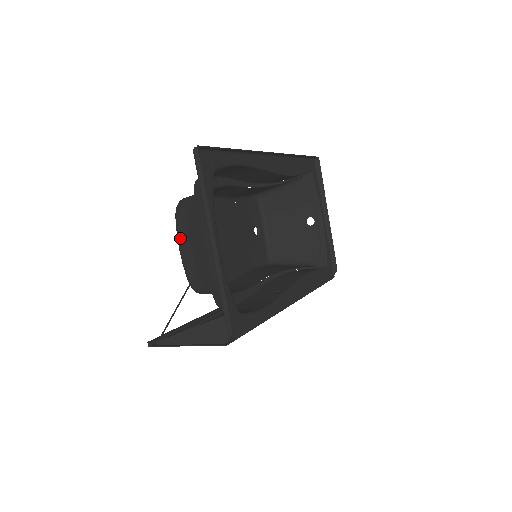
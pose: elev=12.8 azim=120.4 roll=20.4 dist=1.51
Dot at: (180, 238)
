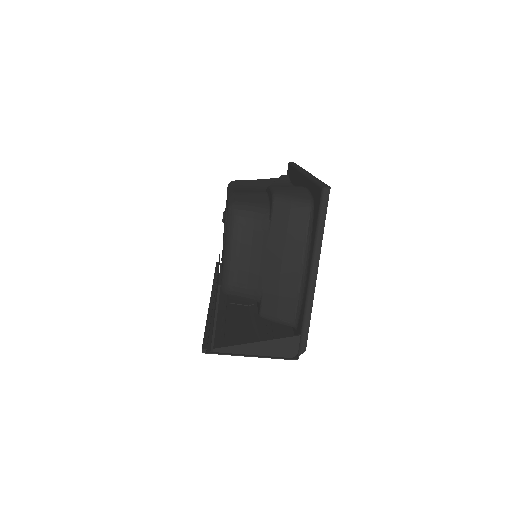
Dot at: (235, 245)
